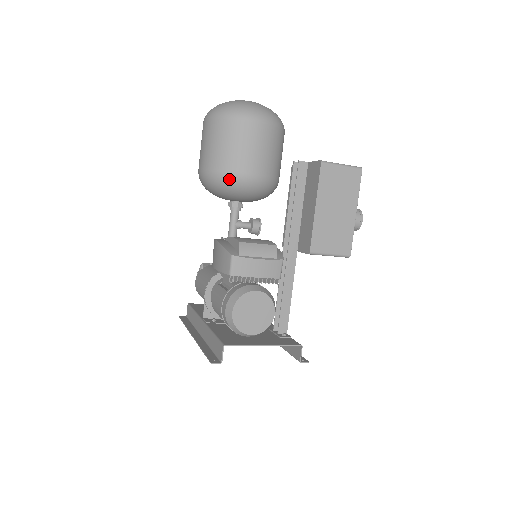
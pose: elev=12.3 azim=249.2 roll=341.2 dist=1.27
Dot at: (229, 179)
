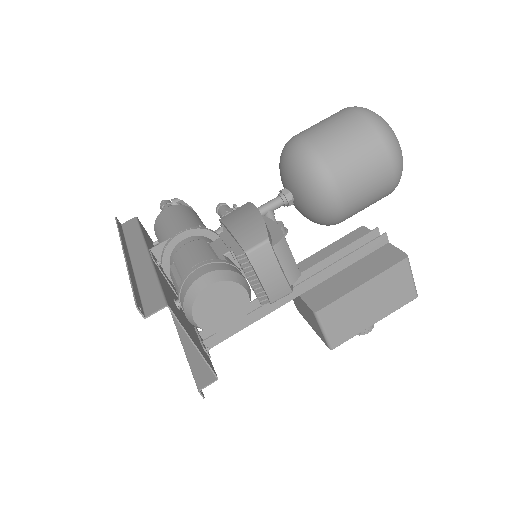
Dot at: (322, 175)
